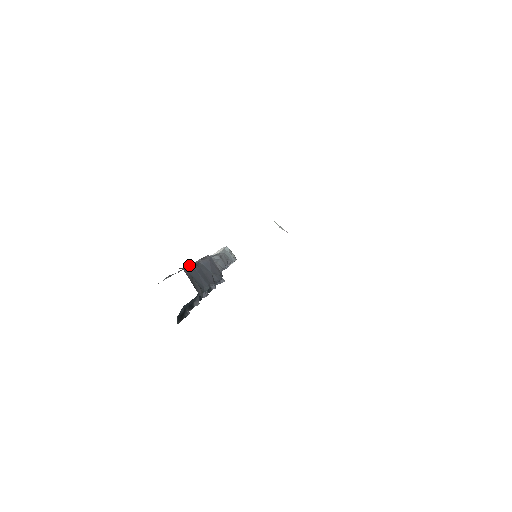
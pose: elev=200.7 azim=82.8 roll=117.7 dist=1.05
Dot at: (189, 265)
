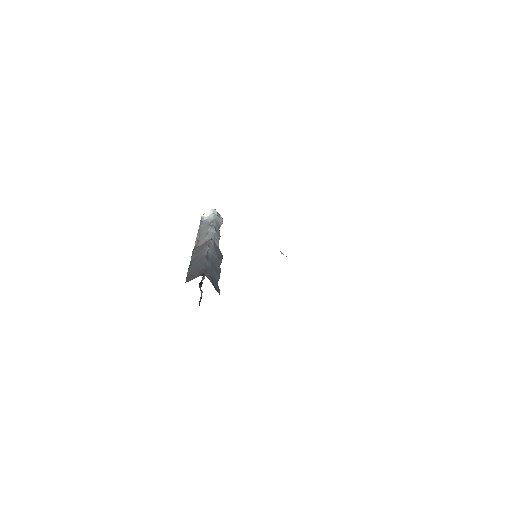
Dot at: (205, 262)
